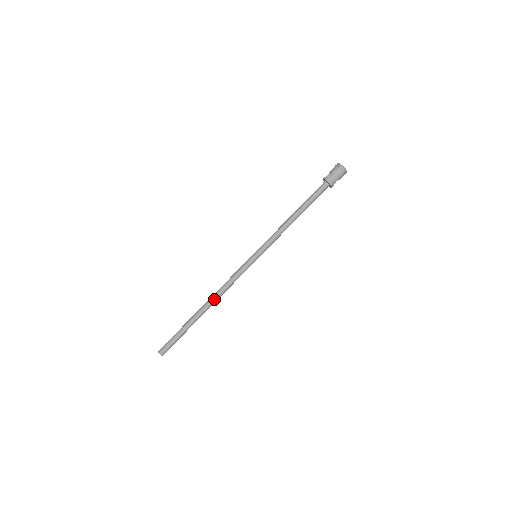
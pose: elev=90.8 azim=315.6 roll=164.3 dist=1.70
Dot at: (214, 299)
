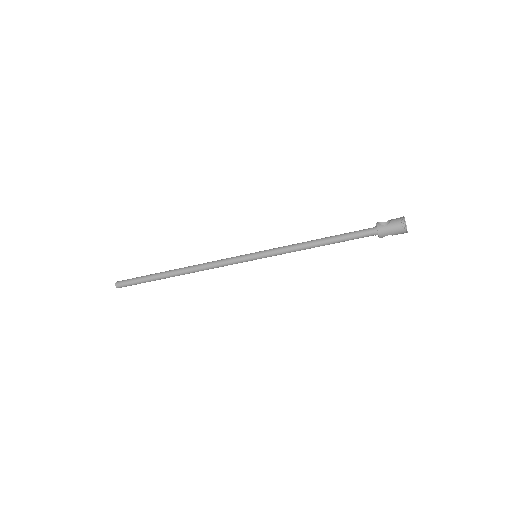
Dot at: (191, 270)
